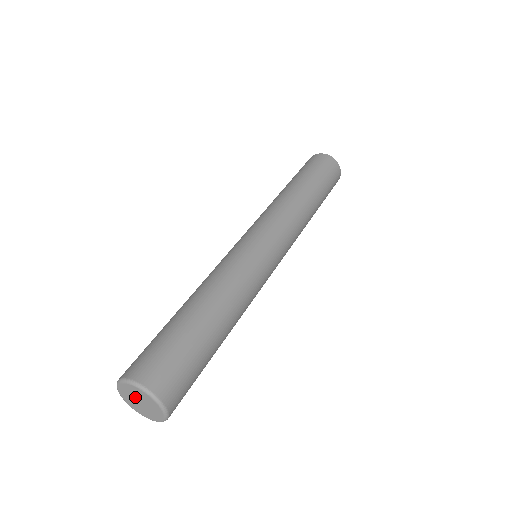
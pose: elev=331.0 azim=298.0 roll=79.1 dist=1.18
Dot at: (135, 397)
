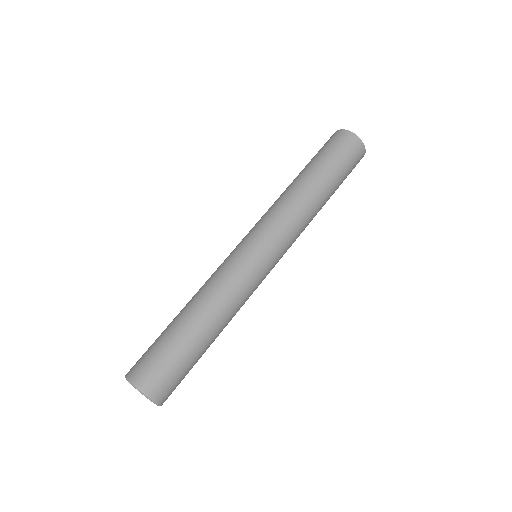
Dot at: occluded
